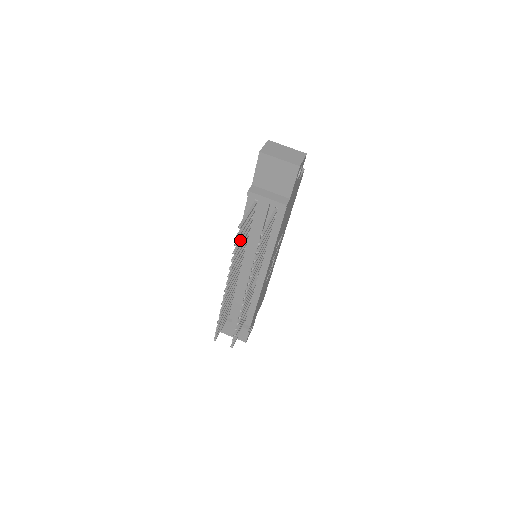
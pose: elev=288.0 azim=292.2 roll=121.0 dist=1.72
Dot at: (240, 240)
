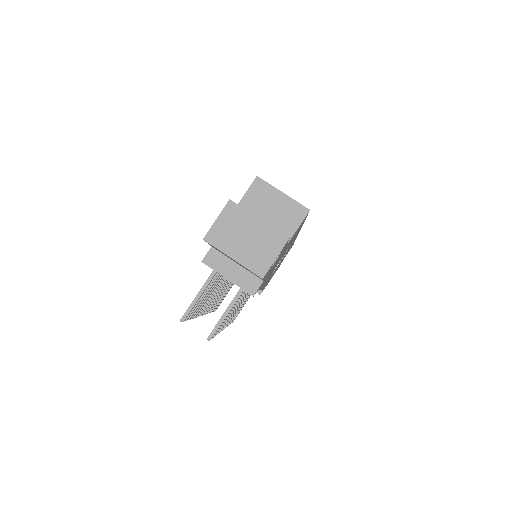
Dot at: occluded
